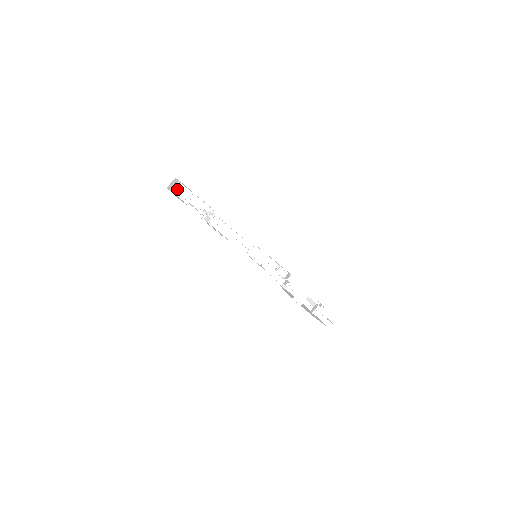
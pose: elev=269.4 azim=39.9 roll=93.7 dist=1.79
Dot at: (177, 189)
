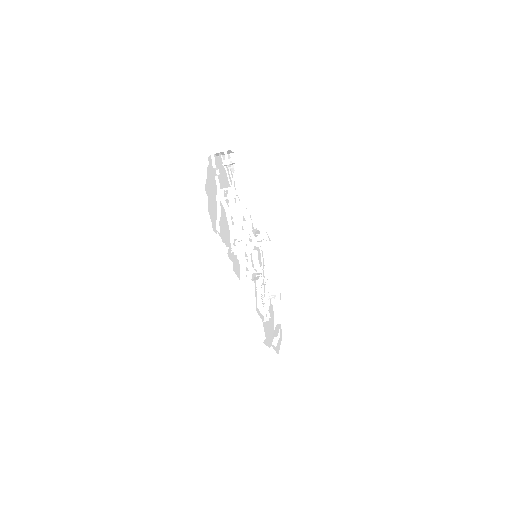
Dot at: occluded
